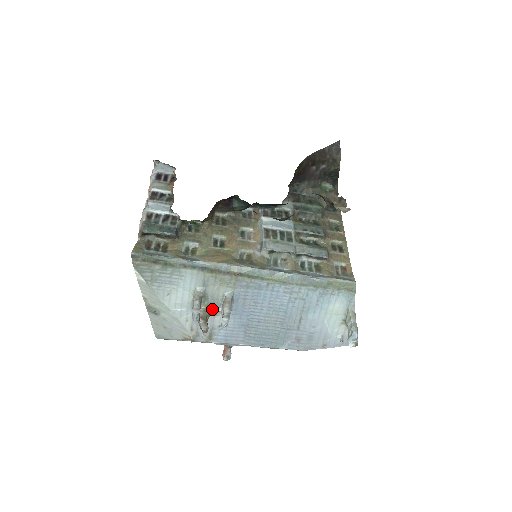
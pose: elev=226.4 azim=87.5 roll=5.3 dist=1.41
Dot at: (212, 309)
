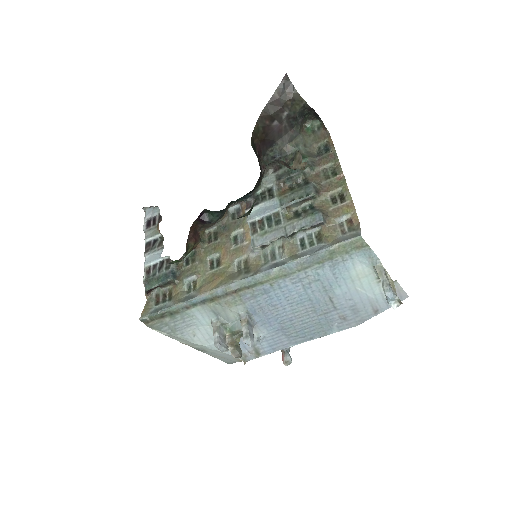
Dot at: (236, 332)
